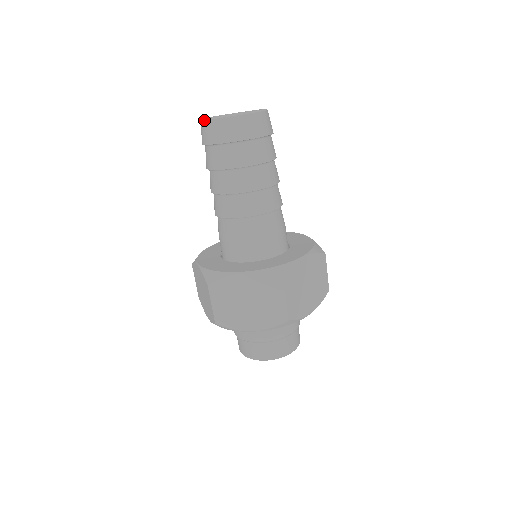
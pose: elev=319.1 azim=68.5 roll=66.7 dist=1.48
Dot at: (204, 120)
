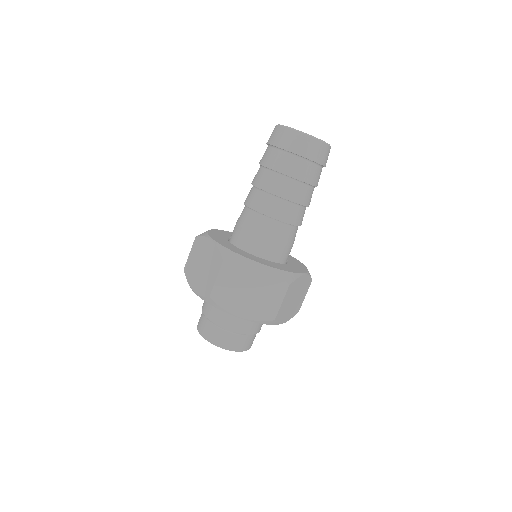
Dot at: (285, 127)
